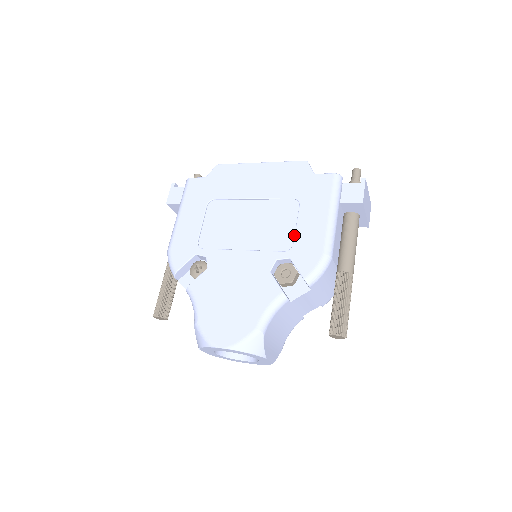
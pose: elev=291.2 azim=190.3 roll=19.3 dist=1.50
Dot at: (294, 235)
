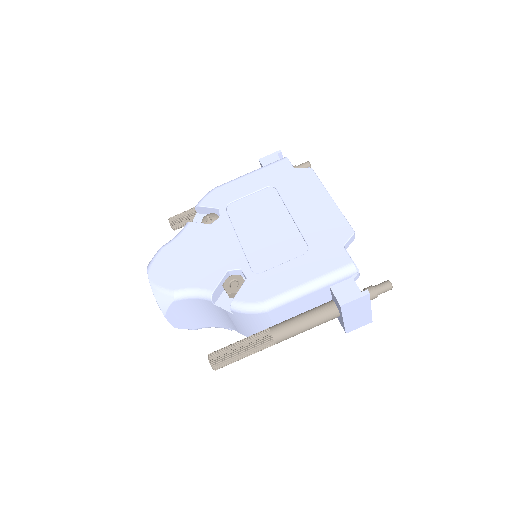
Dot at: (271, 268)
